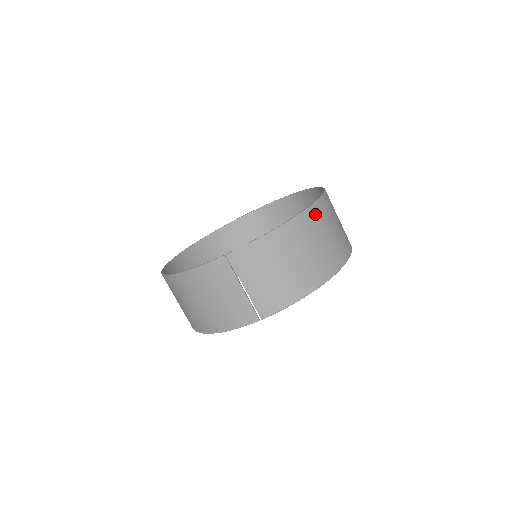
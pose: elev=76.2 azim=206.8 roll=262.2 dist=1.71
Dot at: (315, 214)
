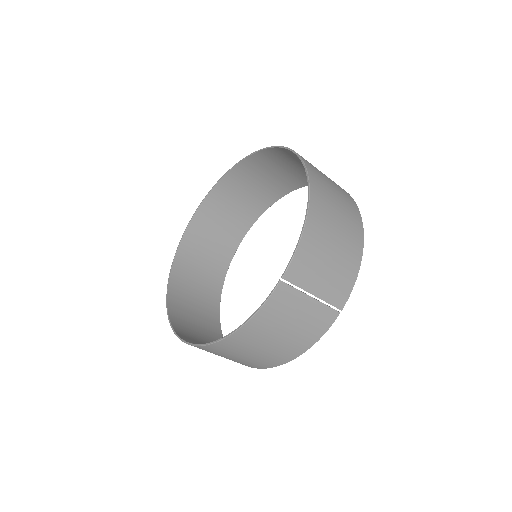
Dot at: (315, 177)
